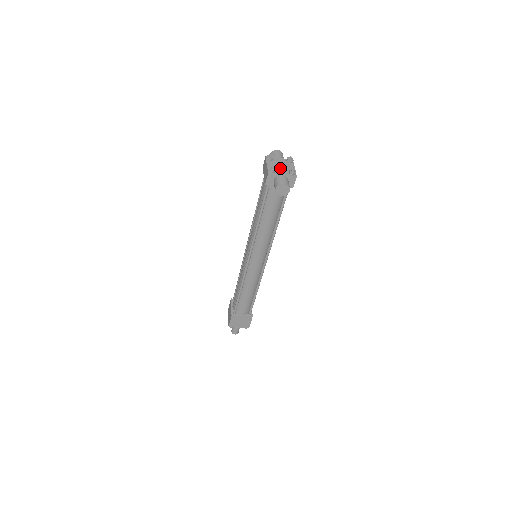
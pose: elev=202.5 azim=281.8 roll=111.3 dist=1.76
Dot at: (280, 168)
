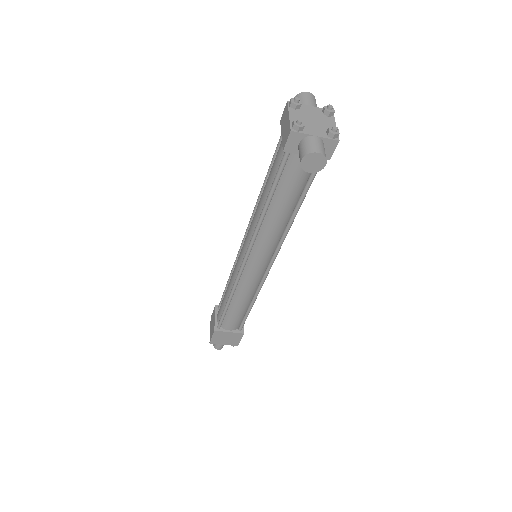
Dot at: (311, 123)
